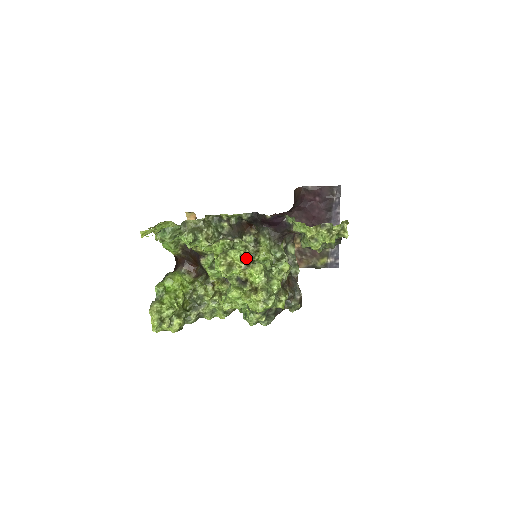
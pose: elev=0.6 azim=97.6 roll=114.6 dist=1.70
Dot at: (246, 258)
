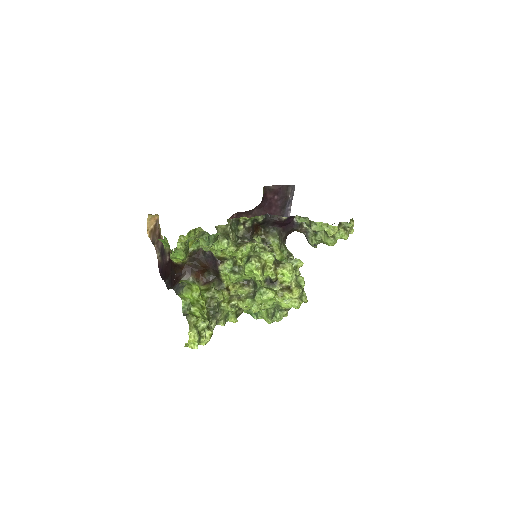
Dot at: (275, 259)
